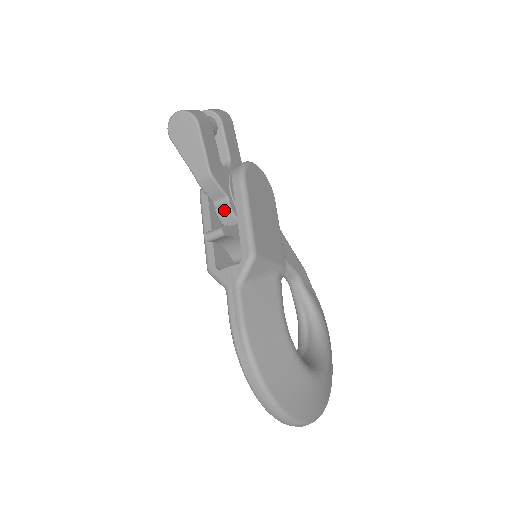
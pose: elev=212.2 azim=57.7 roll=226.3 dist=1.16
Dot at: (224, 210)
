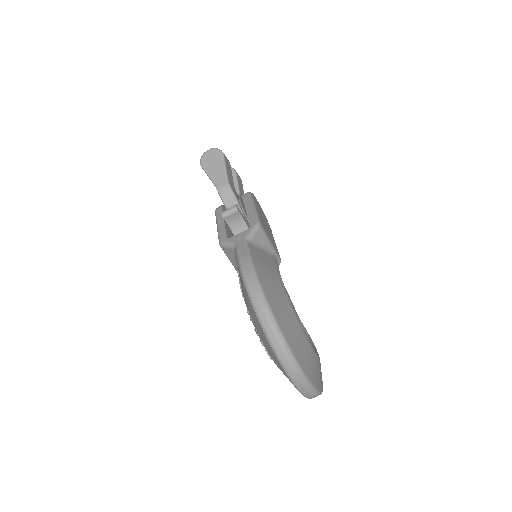
Dot at: occluded
